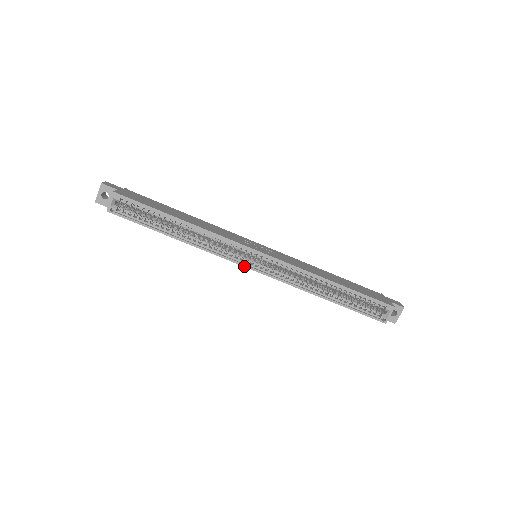
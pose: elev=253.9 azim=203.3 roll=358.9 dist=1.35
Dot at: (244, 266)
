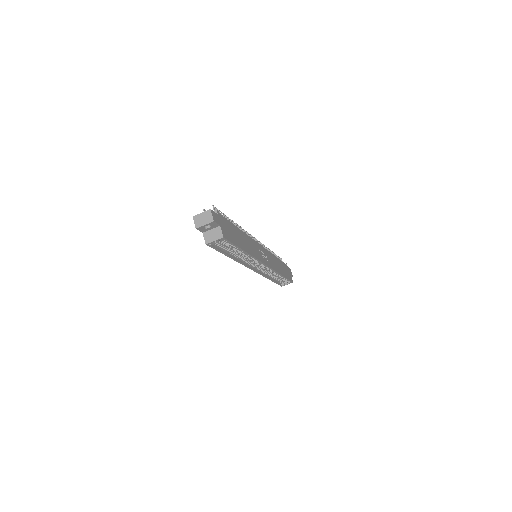
Dot at: (251, 269)
